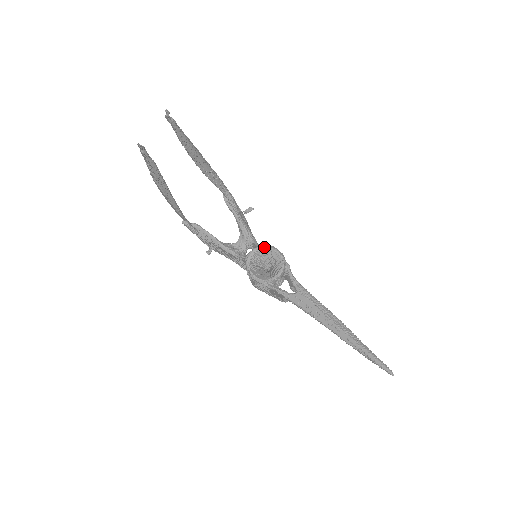
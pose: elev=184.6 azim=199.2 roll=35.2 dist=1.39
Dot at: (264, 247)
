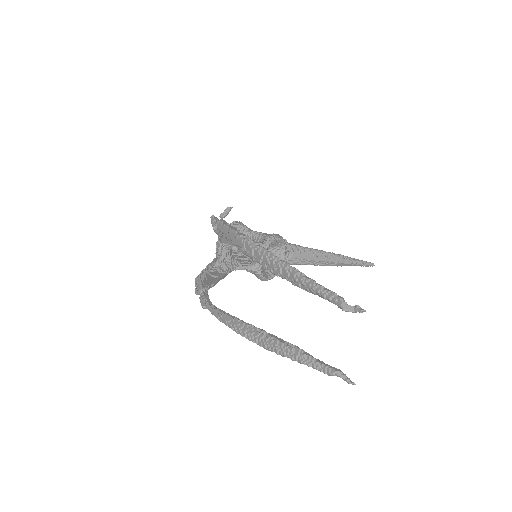
Dot at: occluded
